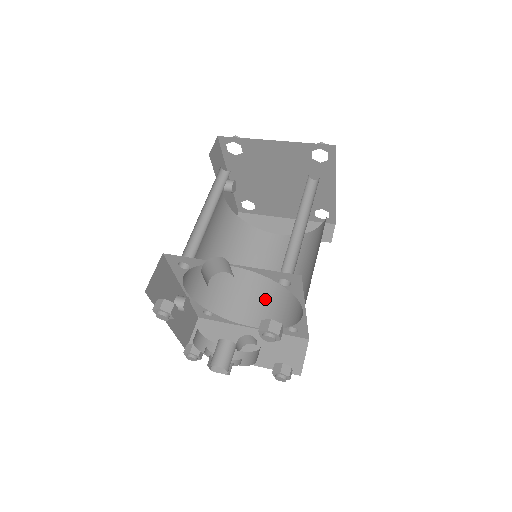
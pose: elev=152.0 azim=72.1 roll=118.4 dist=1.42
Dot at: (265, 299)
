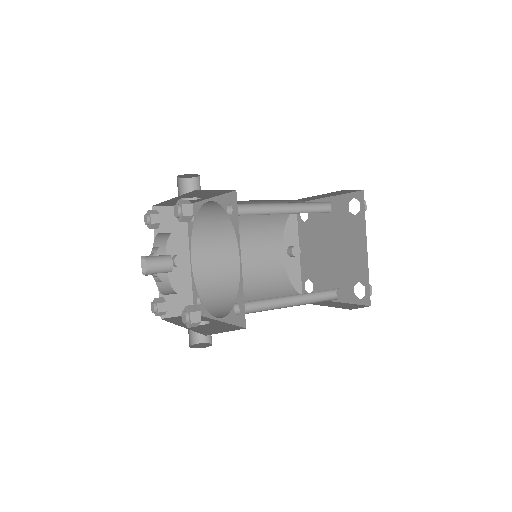
Dot at: occluded
